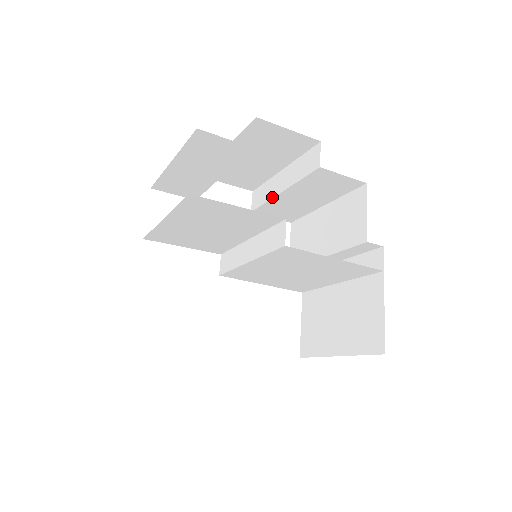
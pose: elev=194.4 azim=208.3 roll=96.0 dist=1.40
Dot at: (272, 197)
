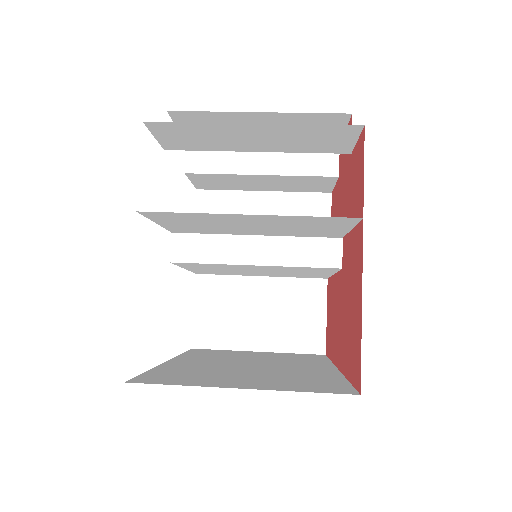
Dot at: (240, 173)
